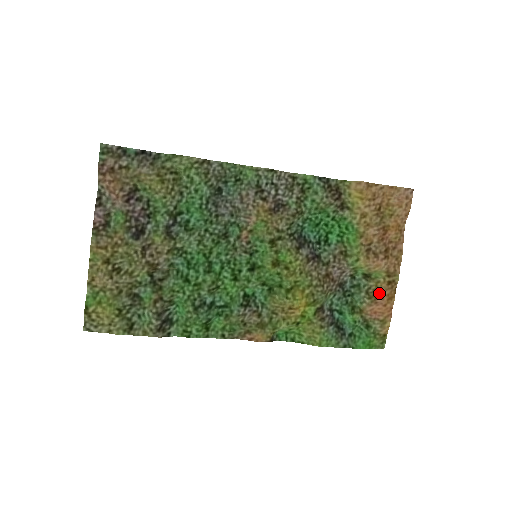
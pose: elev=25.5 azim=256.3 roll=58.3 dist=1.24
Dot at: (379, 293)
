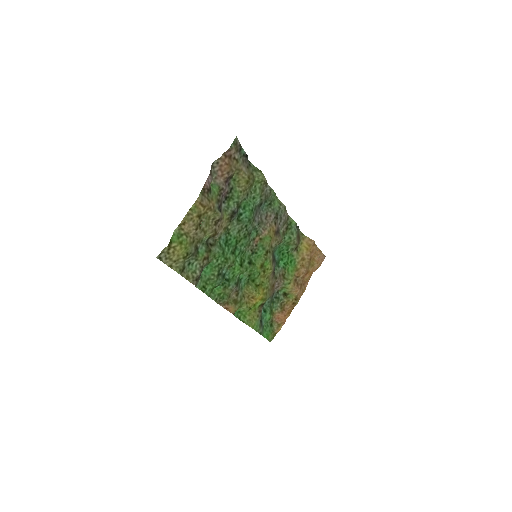
Dot at: (286, 307)
